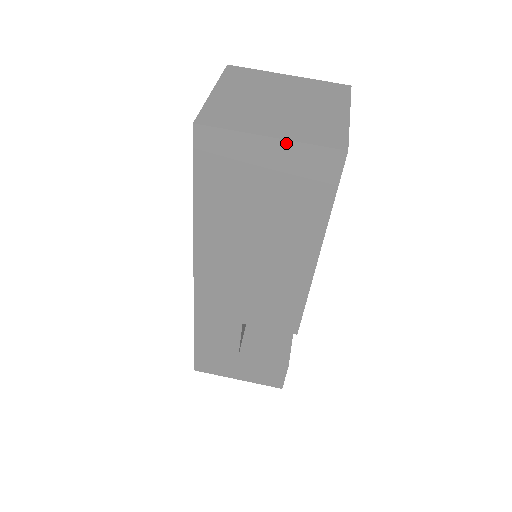
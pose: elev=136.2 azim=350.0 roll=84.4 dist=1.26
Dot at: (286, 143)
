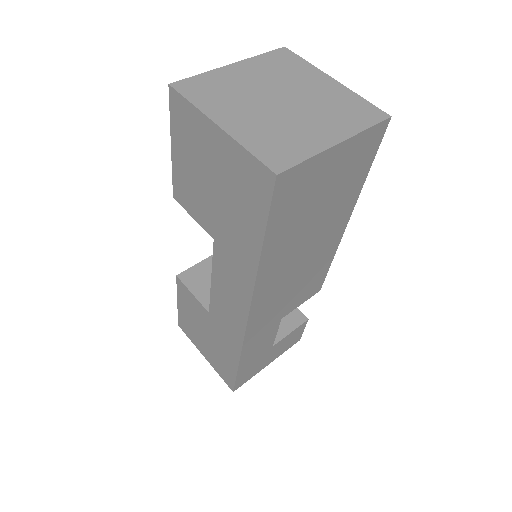
Dot at: (350, 140)
